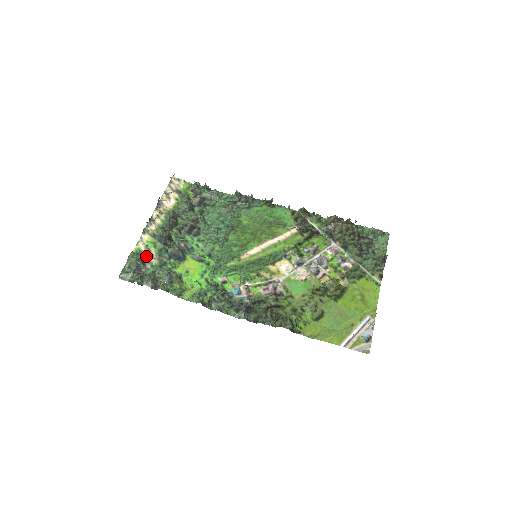
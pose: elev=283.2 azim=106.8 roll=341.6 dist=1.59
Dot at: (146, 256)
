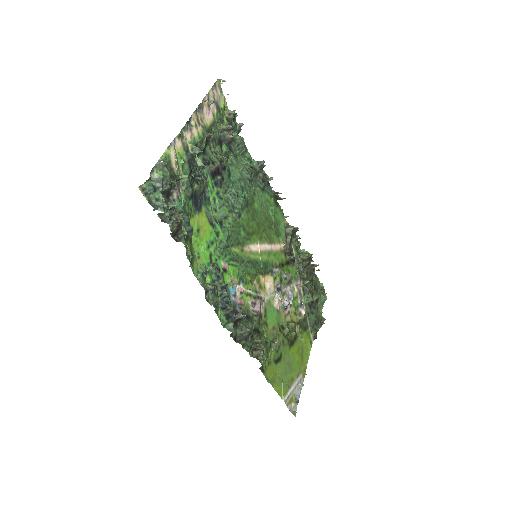
Dot at: (178, 177)
